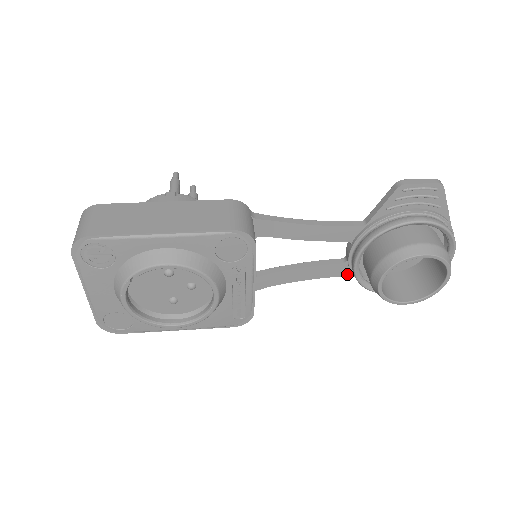
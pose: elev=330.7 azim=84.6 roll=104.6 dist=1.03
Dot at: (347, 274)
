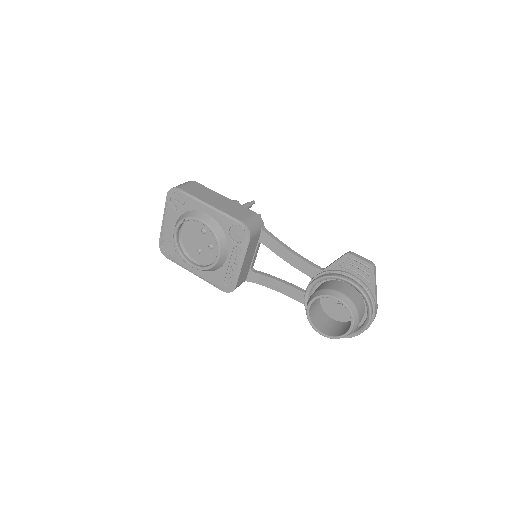
Dot at: occluded
